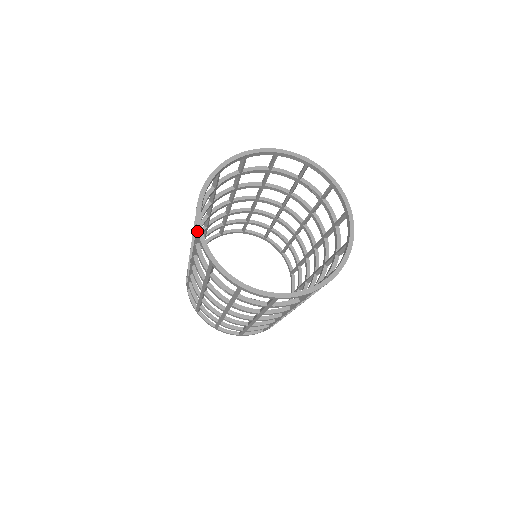
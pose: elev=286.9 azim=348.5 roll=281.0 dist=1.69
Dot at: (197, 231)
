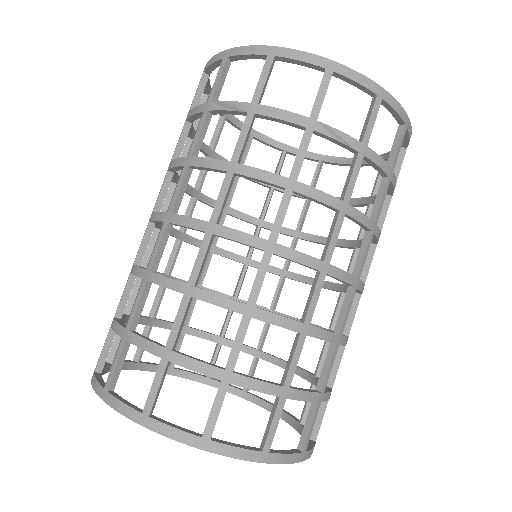
Dot at: (276, 49)
